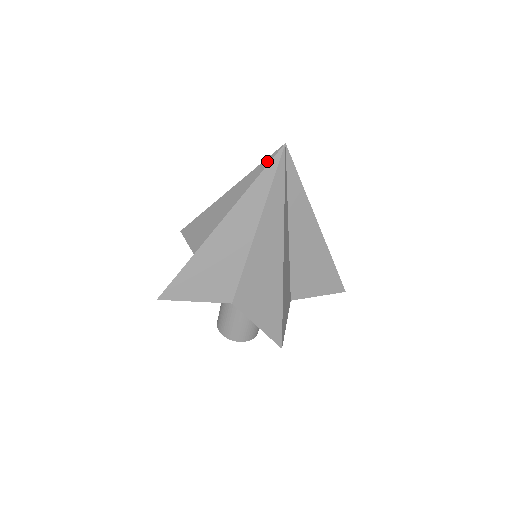
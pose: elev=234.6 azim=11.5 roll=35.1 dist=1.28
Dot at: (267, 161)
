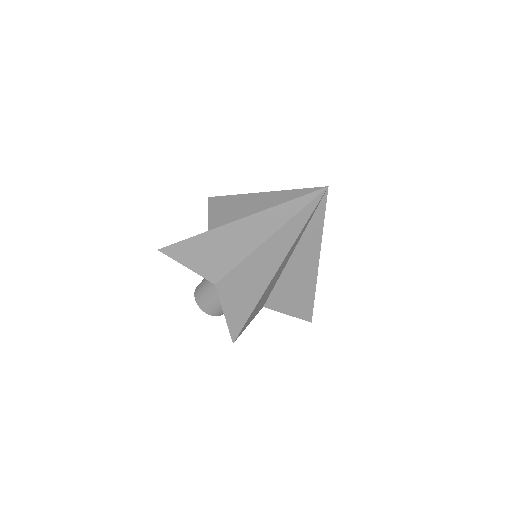
Dot at: (306, 190)
